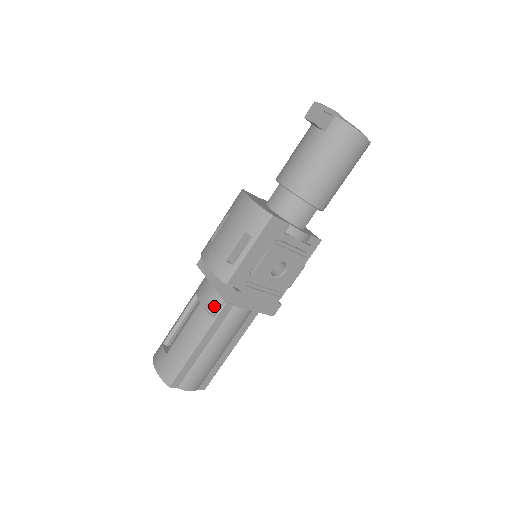
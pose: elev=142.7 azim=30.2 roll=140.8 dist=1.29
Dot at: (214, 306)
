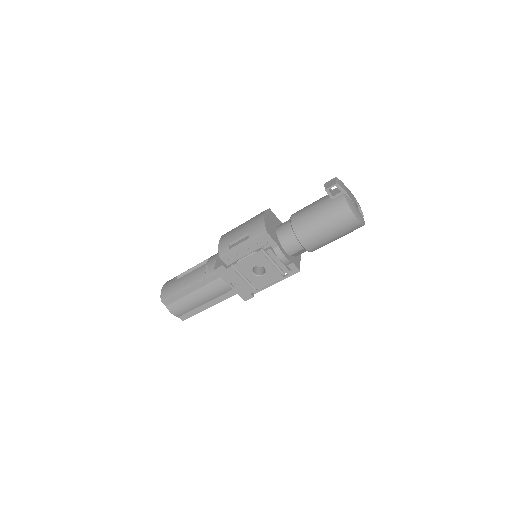
Dot at: (210, 269)
